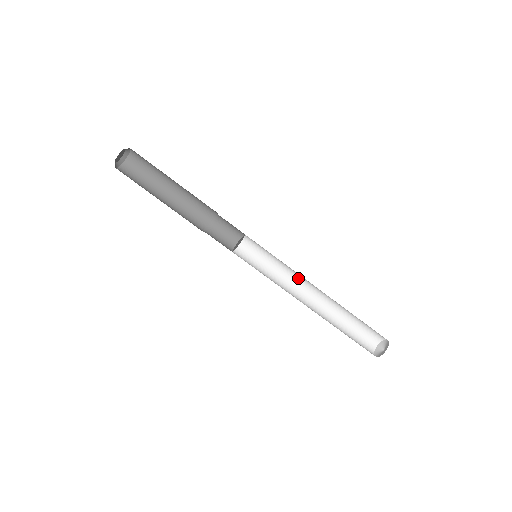
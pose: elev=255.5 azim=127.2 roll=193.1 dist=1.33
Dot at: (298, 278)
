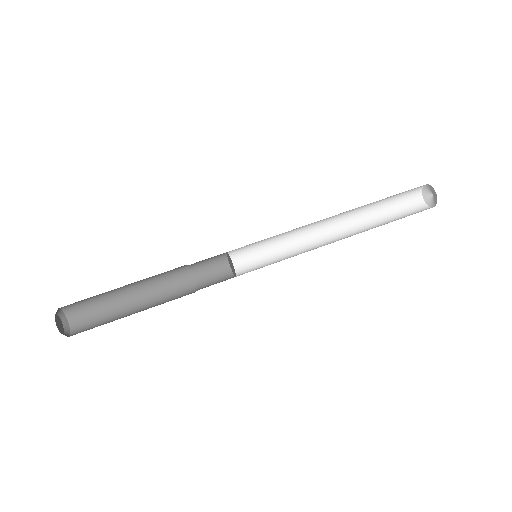
Dot at: (308, 240)
